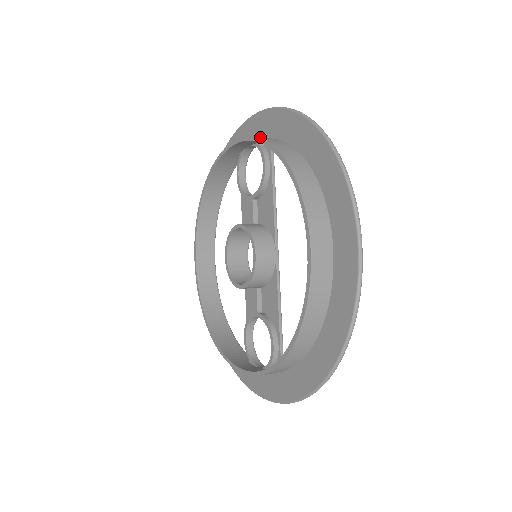
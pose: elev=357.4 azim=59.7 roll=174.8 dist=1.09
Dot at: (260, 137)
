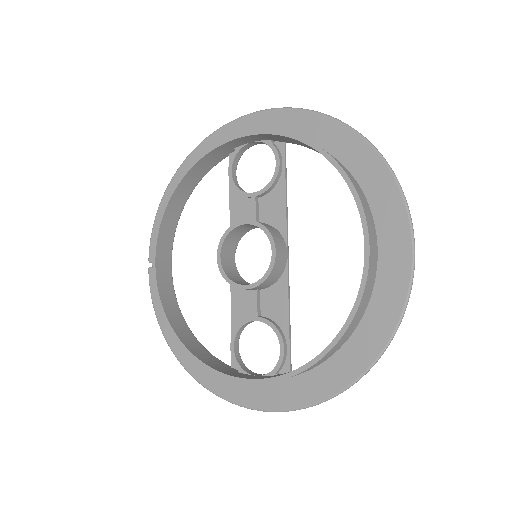
Dot at: occluded
